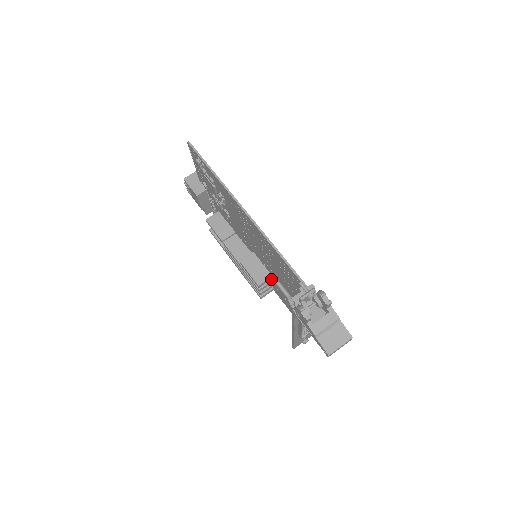
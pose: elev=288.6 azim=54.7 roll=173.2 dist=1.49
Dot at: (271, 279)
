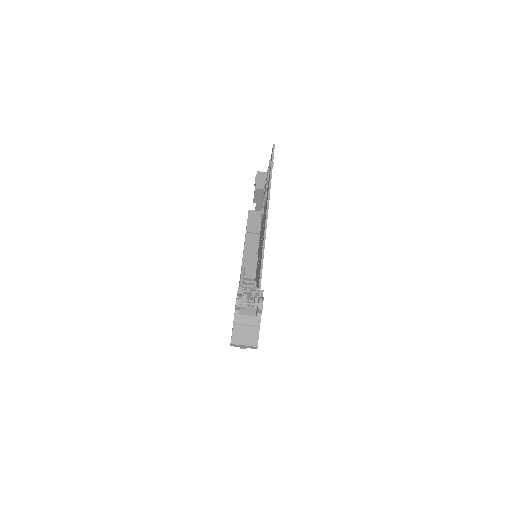
Dot at: occluded
